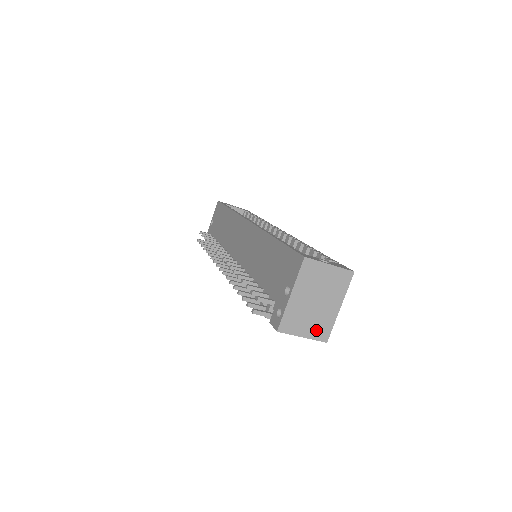
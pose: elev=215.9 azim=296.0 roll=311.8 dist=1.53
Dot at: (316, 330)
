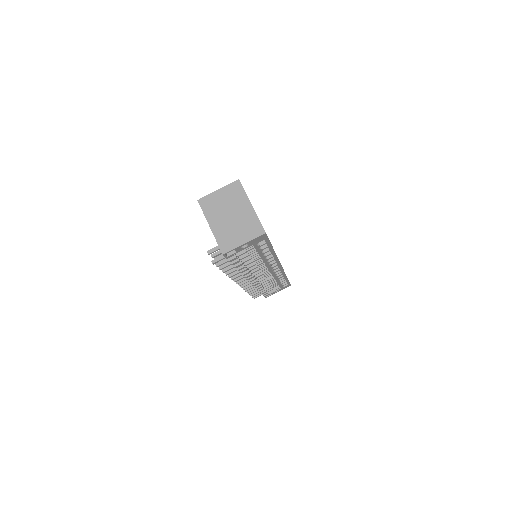
Dot at: (249, 232)
